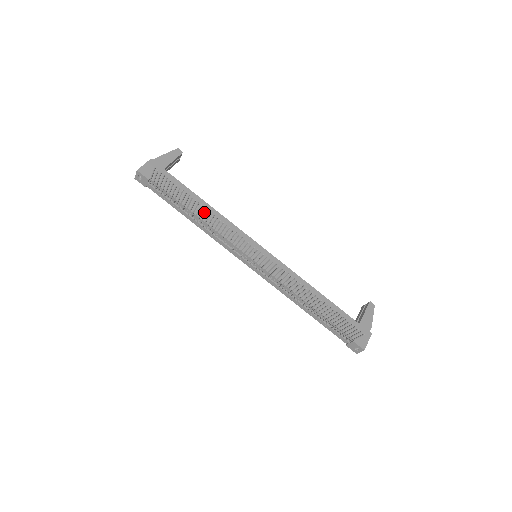
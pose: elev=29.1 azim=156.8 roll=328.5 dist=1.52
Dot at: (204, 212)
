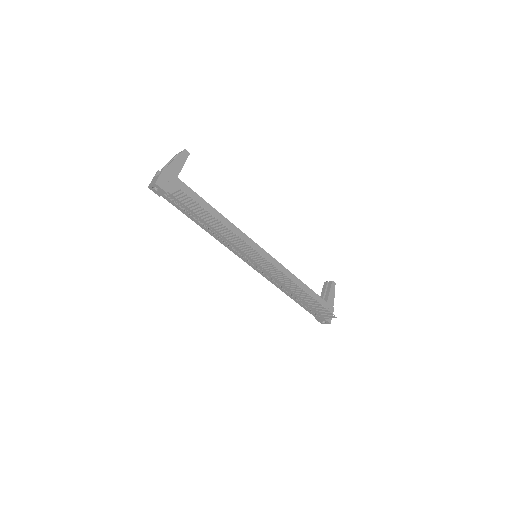
Dot at: (216, 221)
